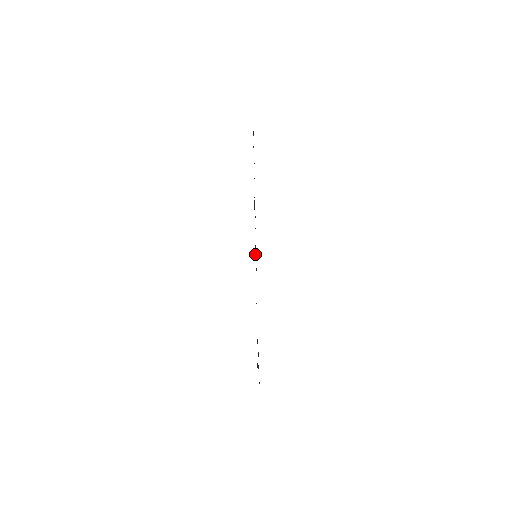
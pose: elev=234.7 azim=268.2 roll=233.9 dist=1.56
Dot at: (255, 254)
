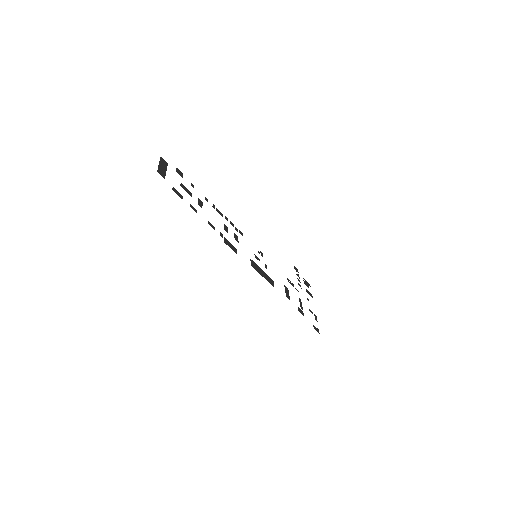
Dot at: (260, 274)
